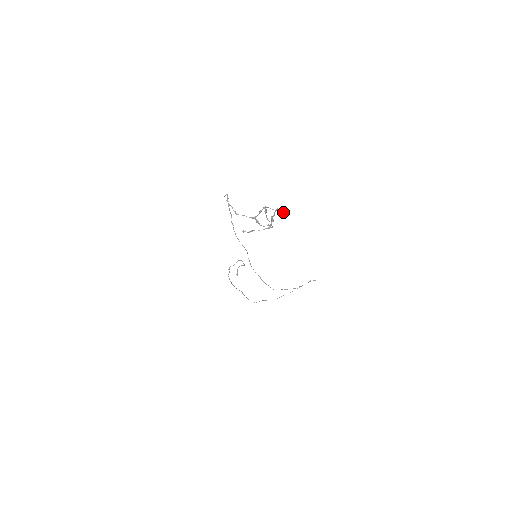
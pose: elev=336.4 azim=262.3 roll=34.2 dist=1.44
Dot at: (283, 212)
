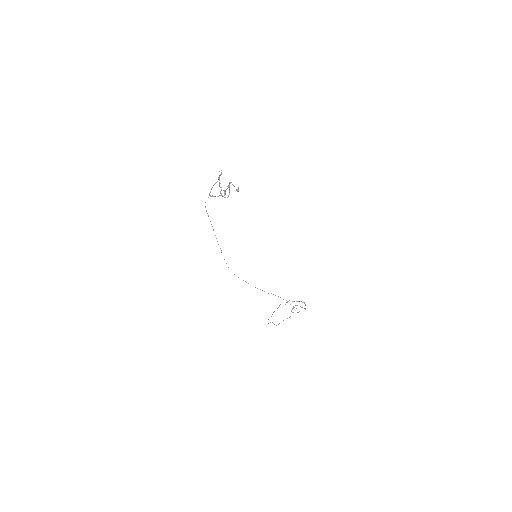
Dot at: (237, 189)
